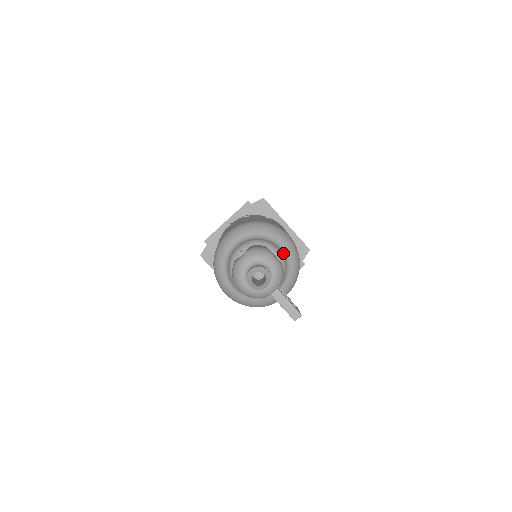
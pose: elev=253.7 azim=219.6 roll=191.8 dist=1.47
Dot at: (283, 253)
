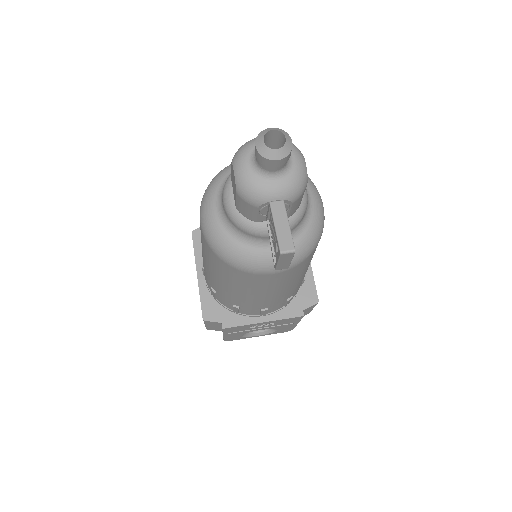
Dot at: (308, 205)
